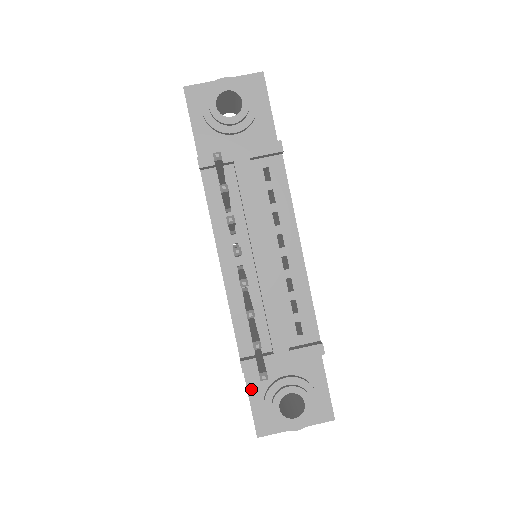
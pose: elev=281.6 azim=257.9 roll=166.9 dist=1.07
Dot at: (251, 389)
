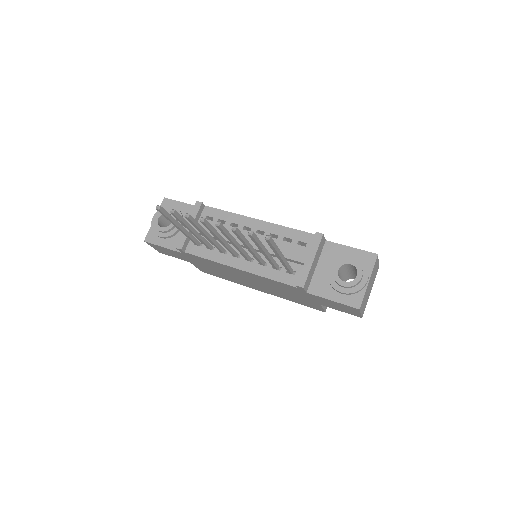
Dot at: (325, 295)
